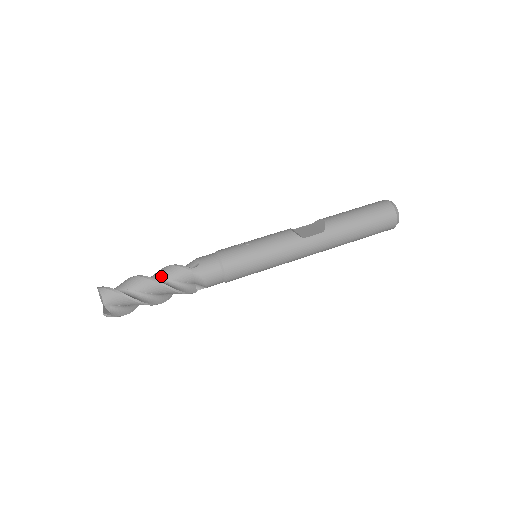
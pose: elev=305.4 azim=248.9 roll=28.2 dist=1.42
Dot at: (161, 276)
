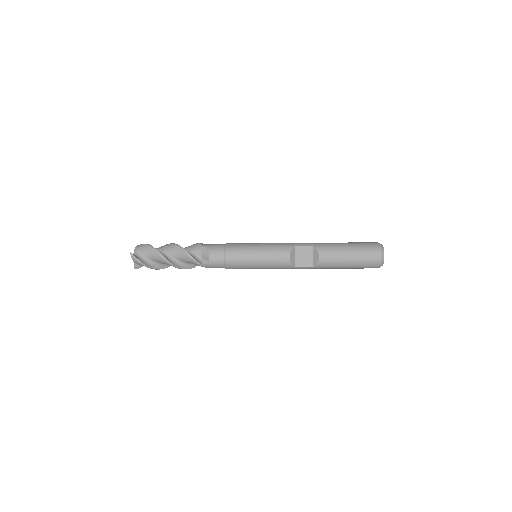
Dot at: (179, 258)
